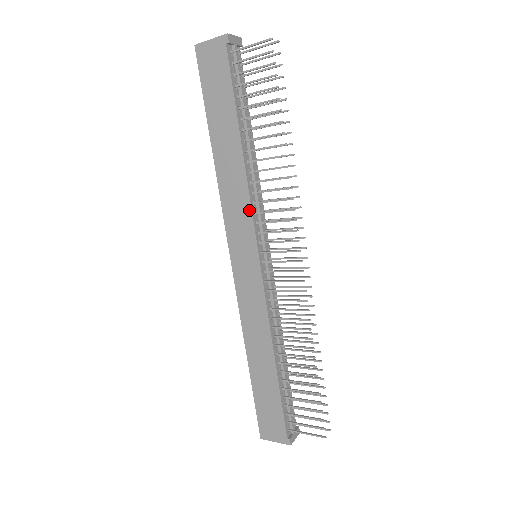
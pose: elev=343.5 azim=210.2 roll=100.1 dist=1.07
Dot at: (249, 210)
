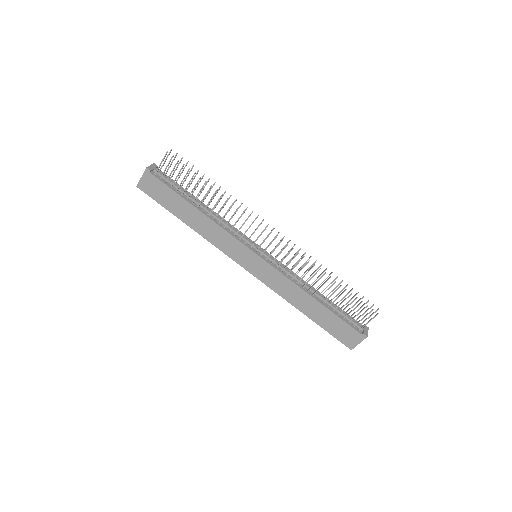
Dot at: (230, 236)
